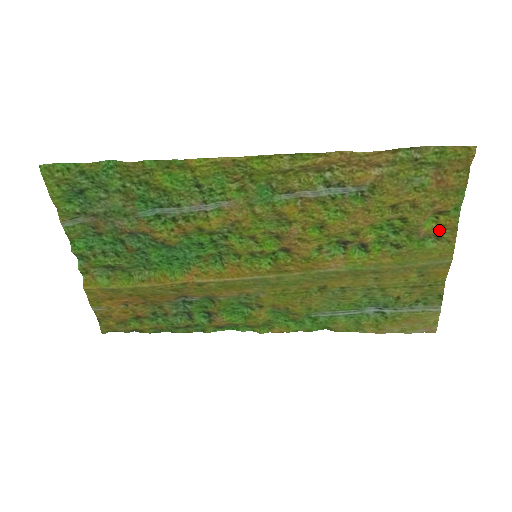
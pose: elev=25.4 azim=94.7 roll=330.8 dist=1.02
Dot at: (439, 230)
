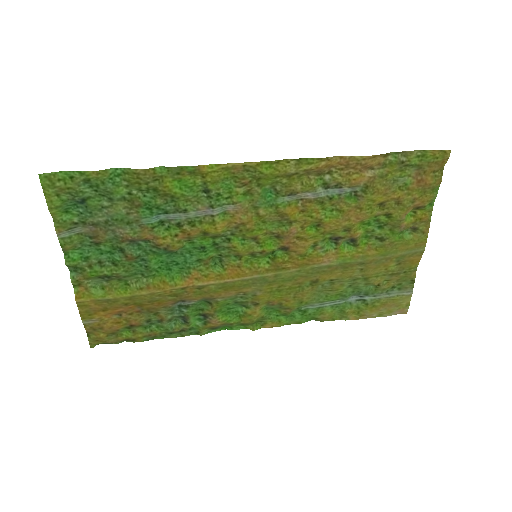
Dot at: (416, 223)
